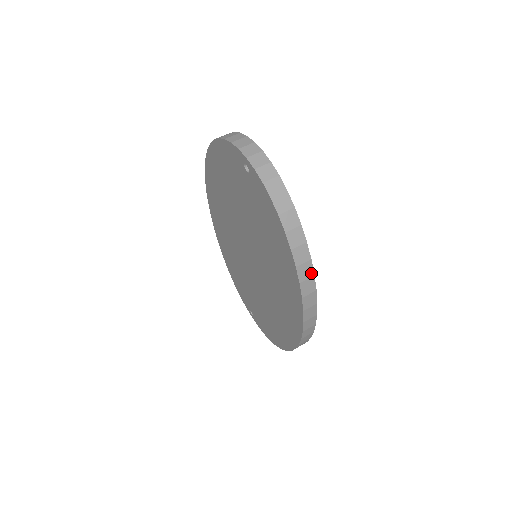
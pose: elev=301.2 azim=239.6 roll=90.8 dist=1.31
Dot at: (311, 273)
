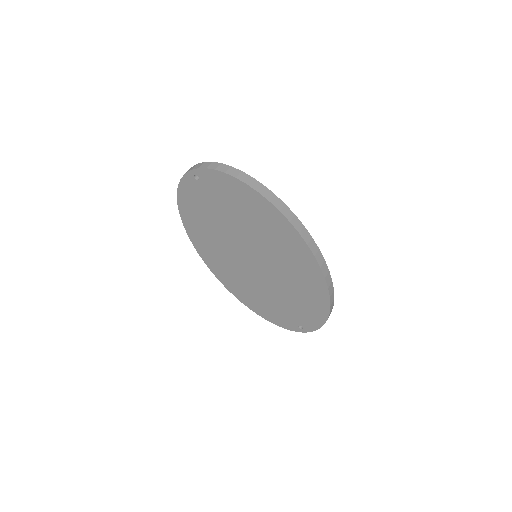
Dot at: (271, 193)
